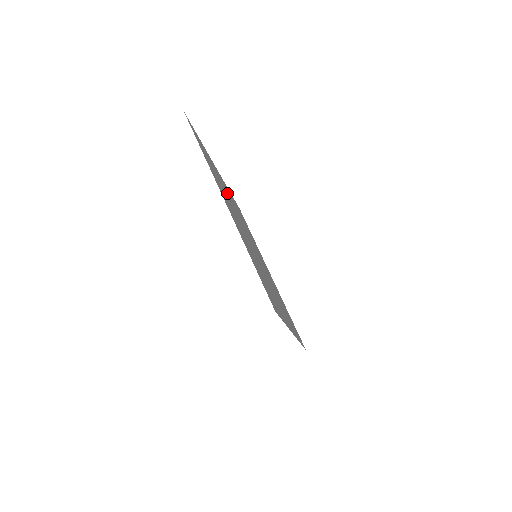
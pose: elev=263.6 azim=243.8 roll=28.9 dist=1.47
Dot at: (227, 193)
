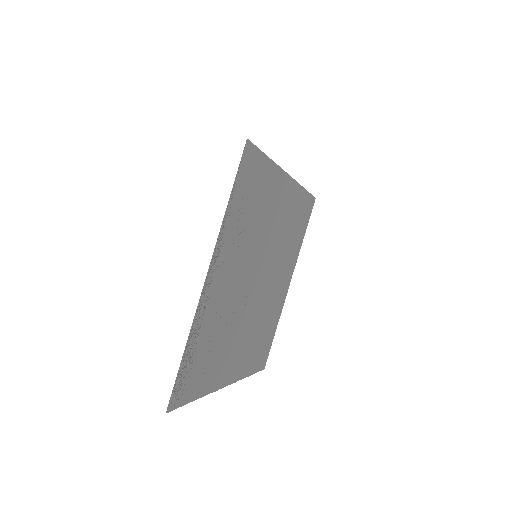
Dot at: (282, 269)
